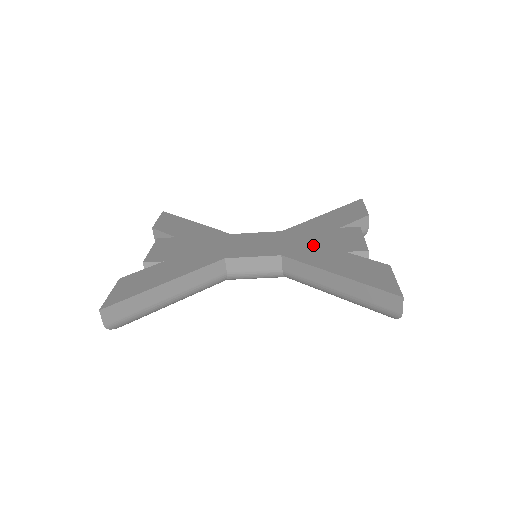
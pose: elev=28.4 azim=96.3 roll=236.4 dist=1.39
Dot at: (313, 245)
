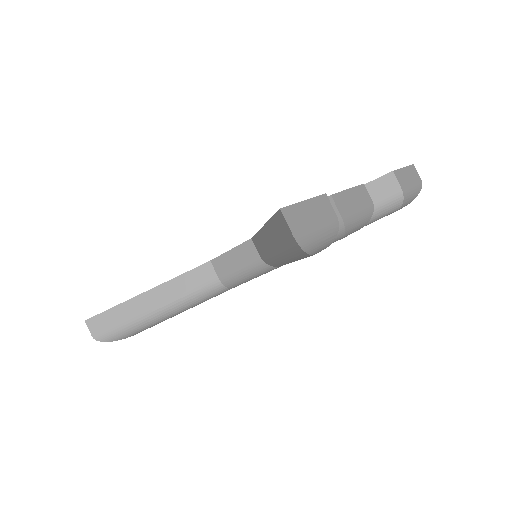
Dot at: occluded
